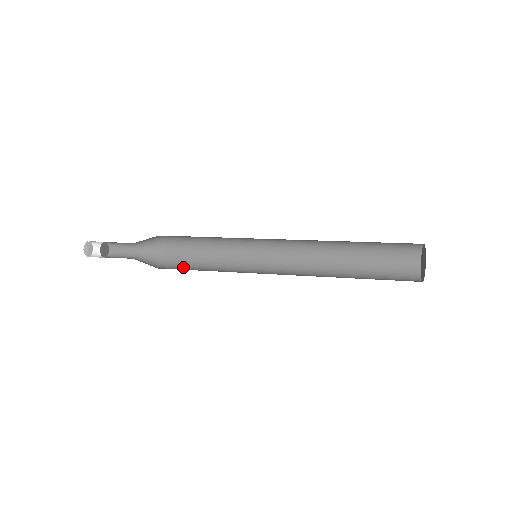
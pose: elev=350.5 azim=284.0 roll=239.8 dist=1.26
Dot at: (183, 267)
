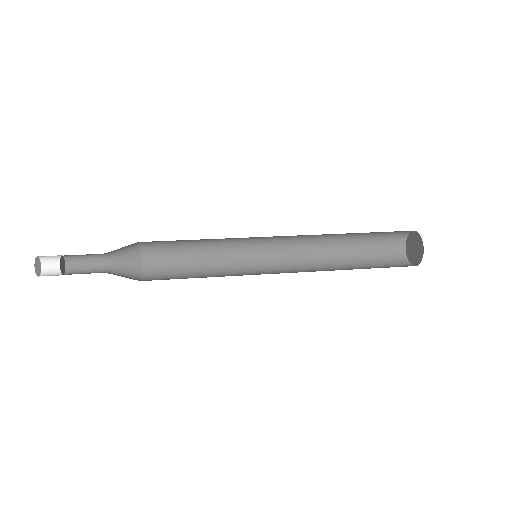
Dot at: (168, 276)
